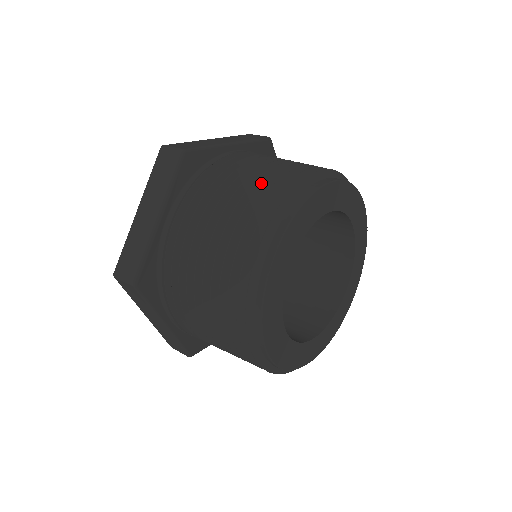
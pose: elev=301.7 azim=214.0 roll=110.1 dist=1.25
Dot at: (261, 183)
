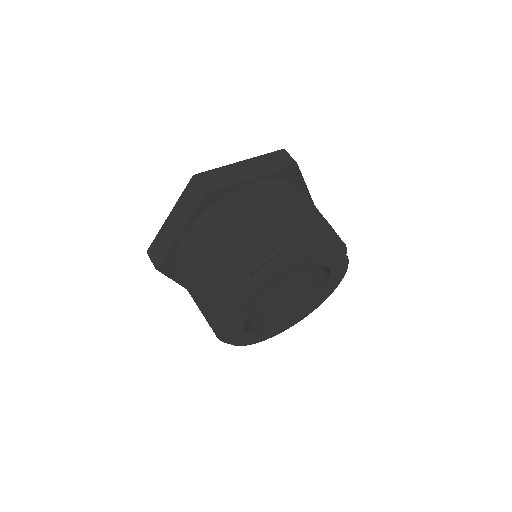
Dot at: (253, 240)
